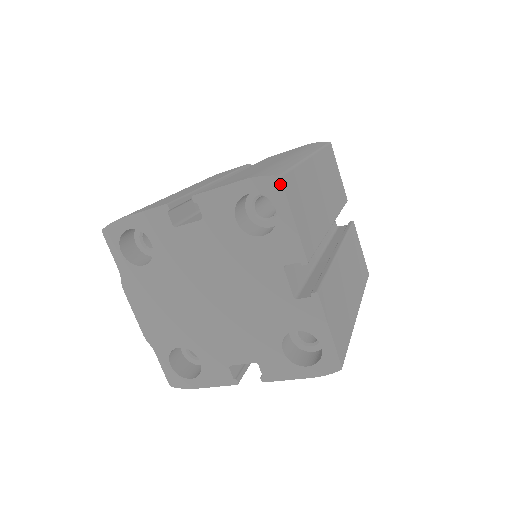
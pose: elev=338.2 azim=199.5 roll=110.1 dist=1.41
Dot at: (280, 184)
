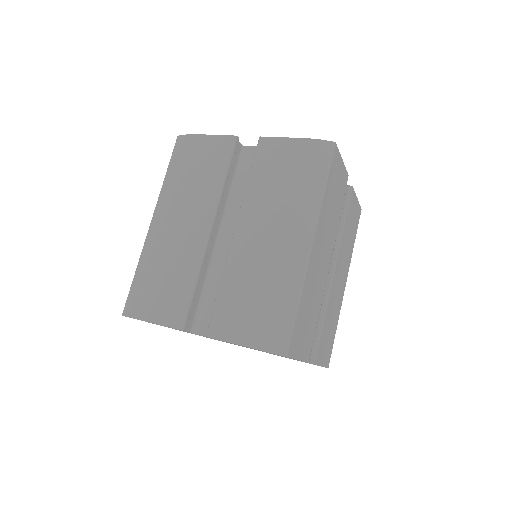
Dot at: (287, 357)
